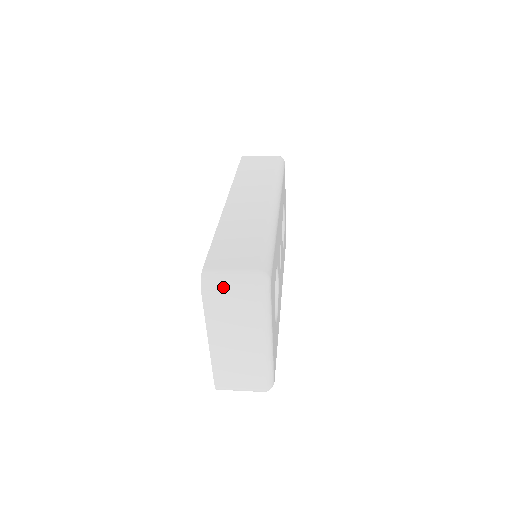
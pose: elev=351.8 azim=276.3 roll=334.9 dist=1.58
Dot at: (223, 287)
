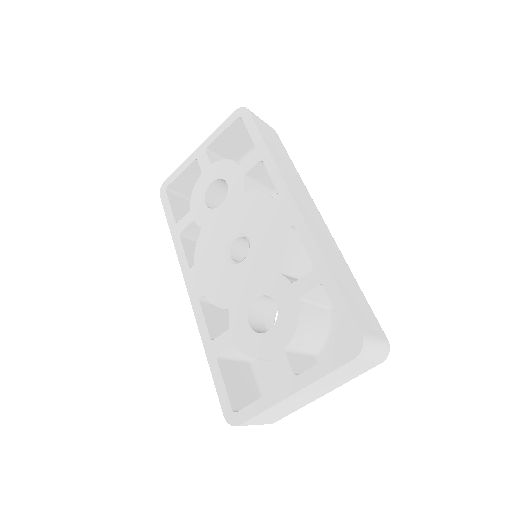
Dot at: (370, 356)
